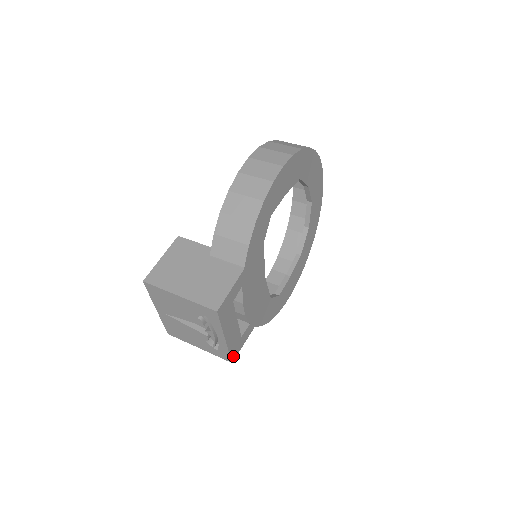
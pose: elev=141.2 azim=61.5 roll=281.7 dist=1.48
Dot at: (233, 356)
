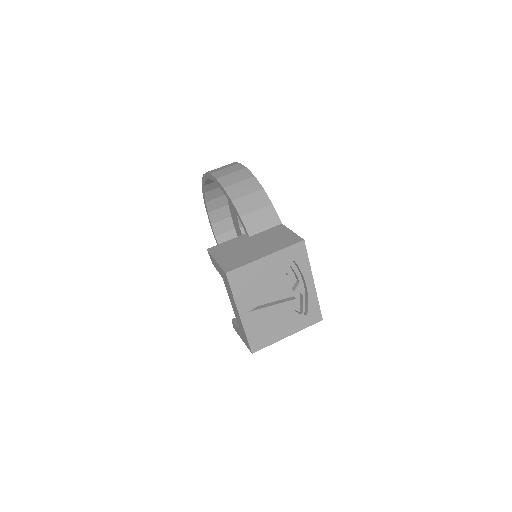
Dot at: (319, 313)
